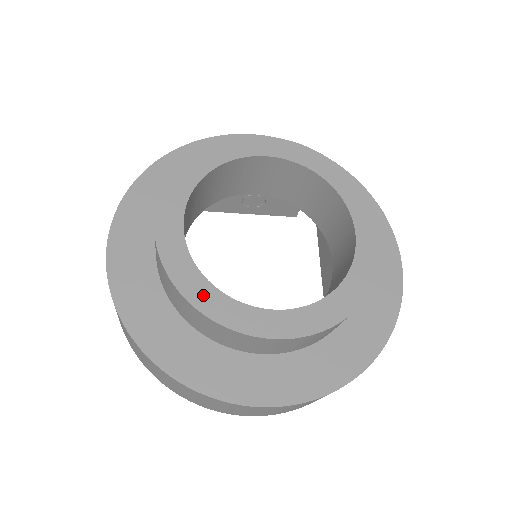
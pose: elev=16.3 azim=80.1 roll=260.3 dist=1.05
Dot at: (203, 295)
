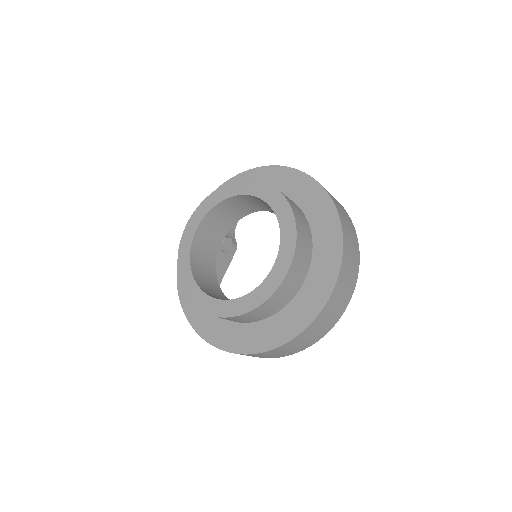
Dot at: (185, 273)
